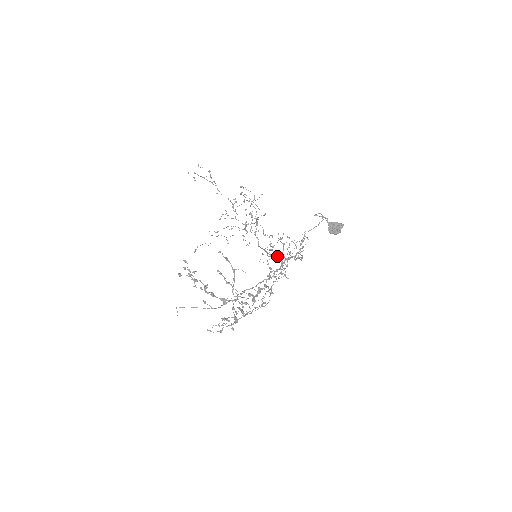
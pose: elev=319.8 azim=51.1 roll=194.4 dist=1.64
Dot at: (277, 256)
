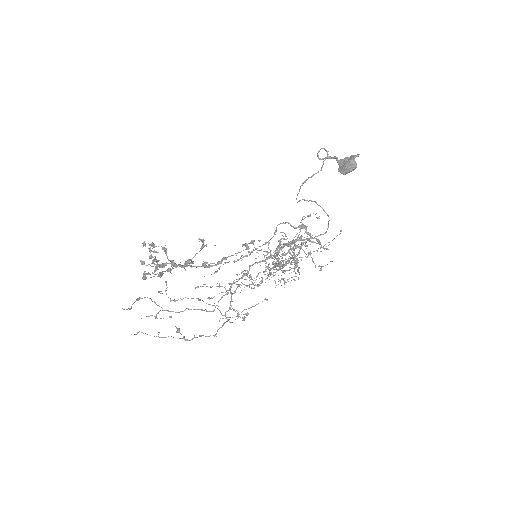
Dot at: (281, 246)
